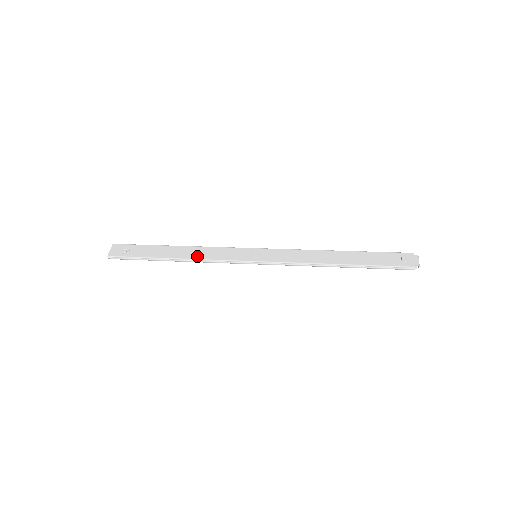
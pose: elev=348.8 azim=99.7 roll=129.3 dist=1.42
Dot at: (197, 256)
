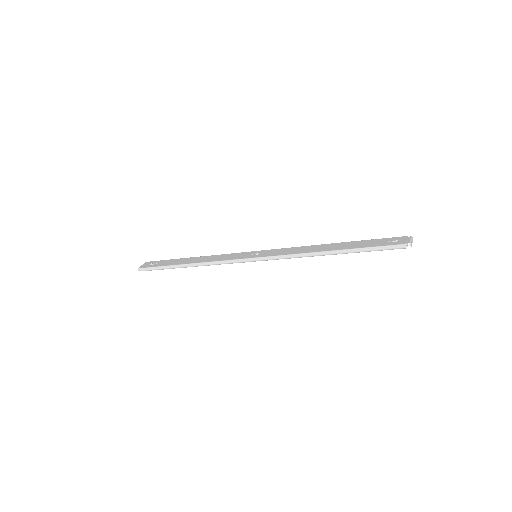
Dot at: (206, 260)
